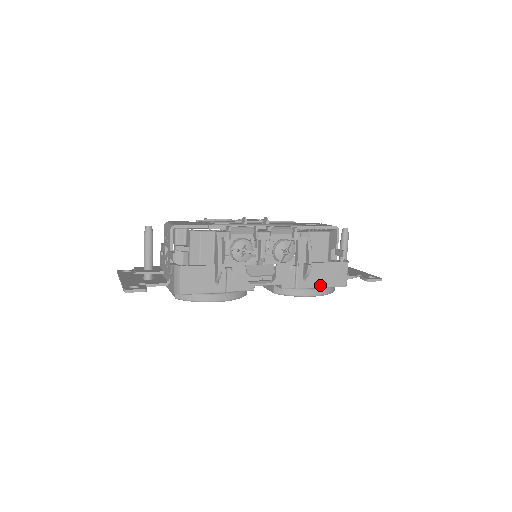
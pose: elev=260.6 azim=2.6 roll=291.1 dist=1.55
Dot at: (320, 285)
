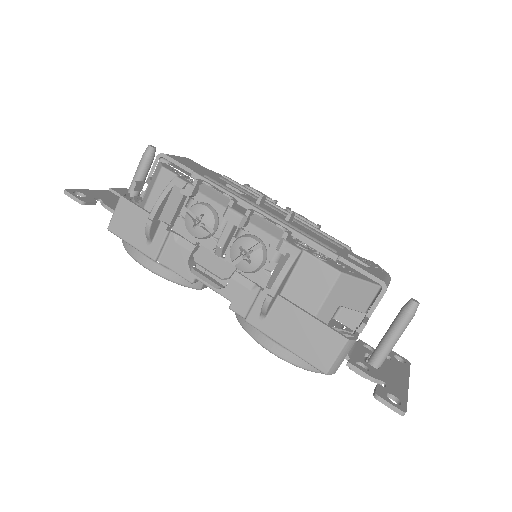
Dot at: (284, 341)
